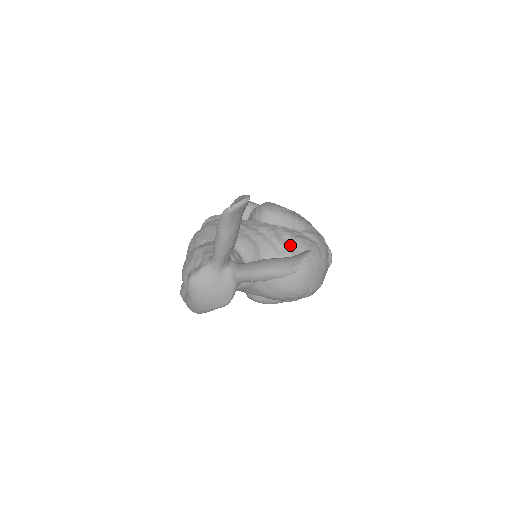
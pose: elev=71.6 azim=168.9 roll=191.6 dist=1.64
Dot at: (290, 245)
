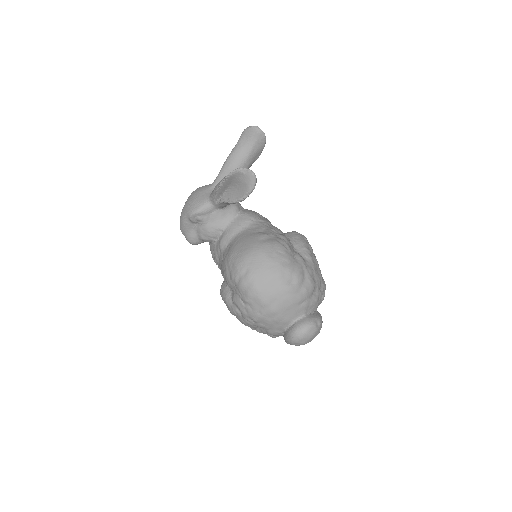
Dot at: (273, 236)
